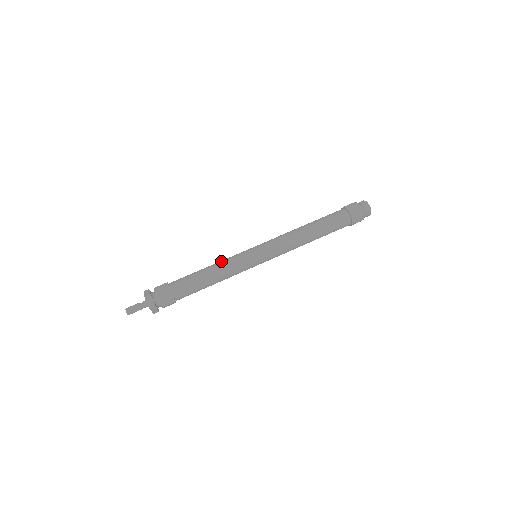
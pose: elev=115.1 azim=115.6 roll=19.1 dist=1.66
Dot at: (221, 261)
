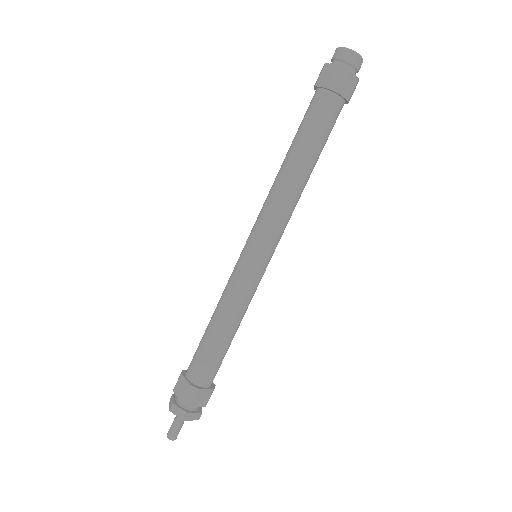
Dot at: (226, 306)
